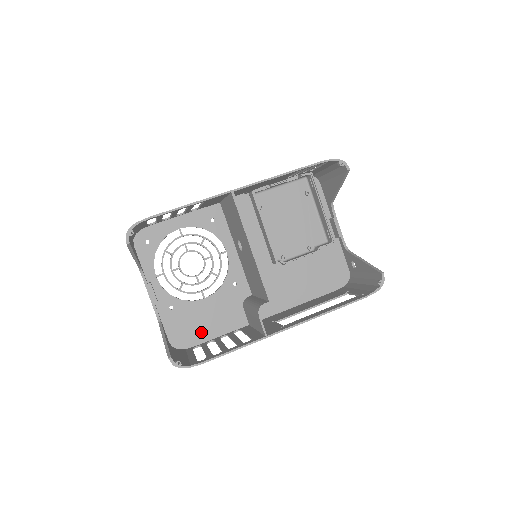
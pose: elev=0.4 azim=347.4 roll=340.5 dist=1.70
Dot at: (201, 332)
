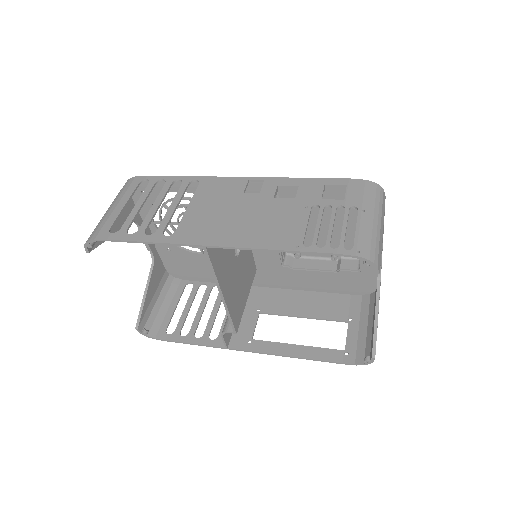
Dot at: (197, 274)
